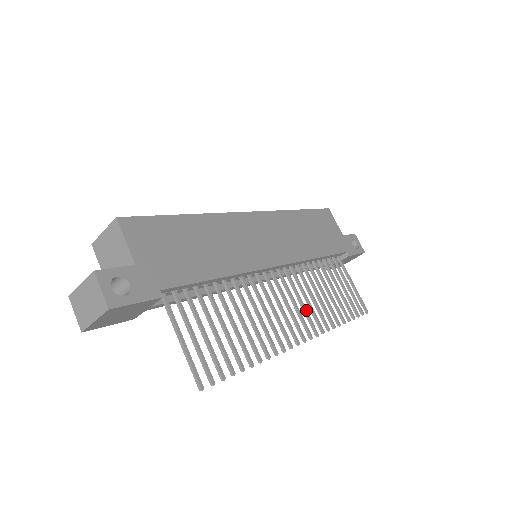
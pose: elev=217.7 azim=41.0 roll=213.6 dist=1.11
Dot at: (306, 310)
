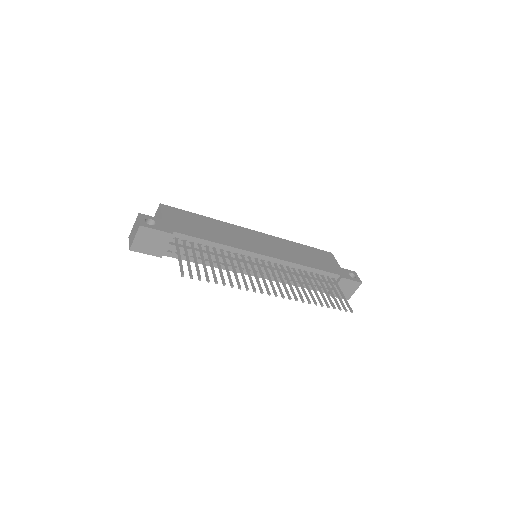
Dot at: (285, 285)
